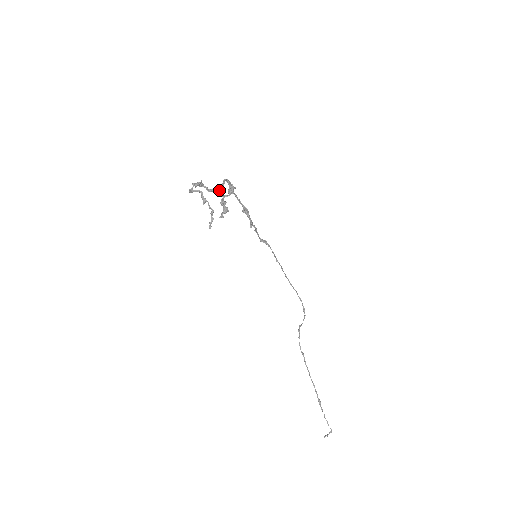
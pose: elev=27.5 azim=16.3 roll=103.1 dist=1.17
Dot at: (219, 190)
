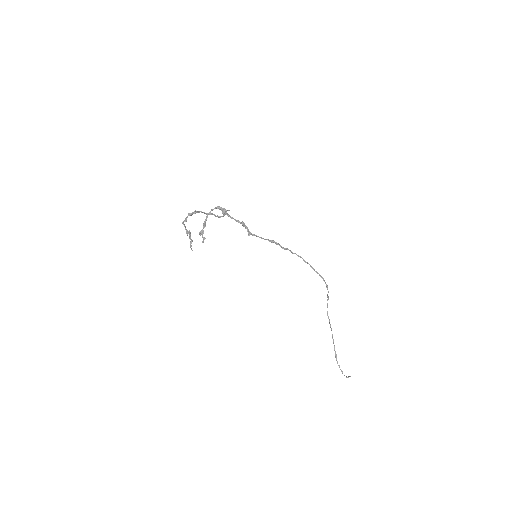
Dot at: (212, 214)
